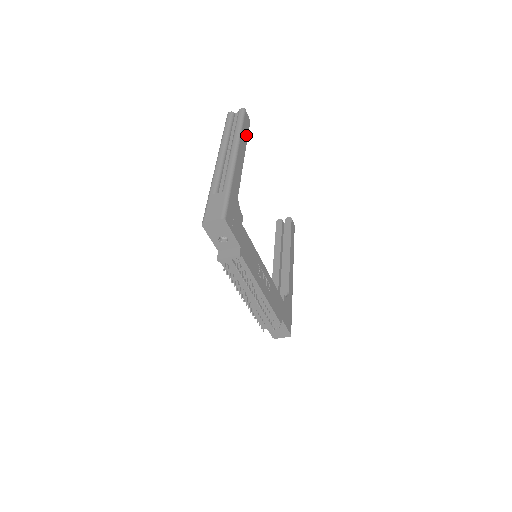
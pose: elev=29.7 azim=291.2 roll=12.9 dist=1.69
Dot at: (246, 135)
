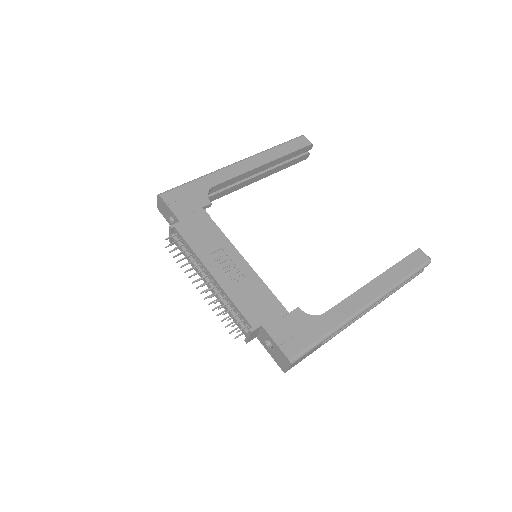
Dot at: (286, 152)
